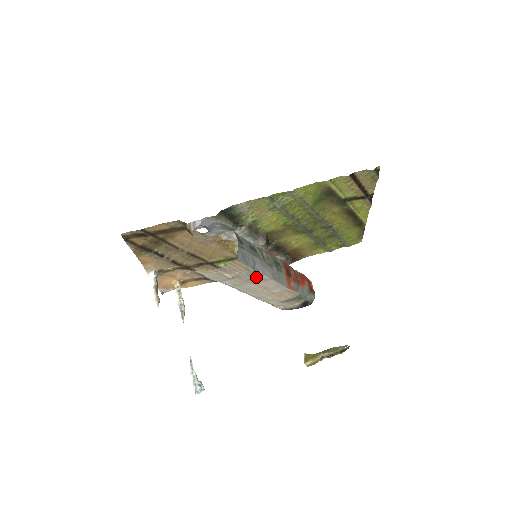
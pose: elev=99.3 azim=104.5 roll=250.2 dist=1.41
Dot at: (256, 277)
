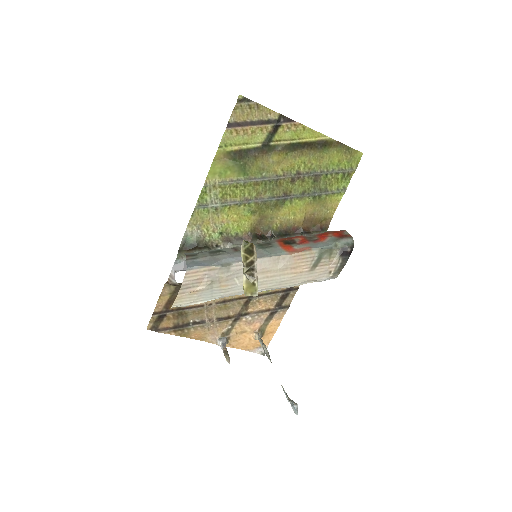
Dot at: (233, 270)
